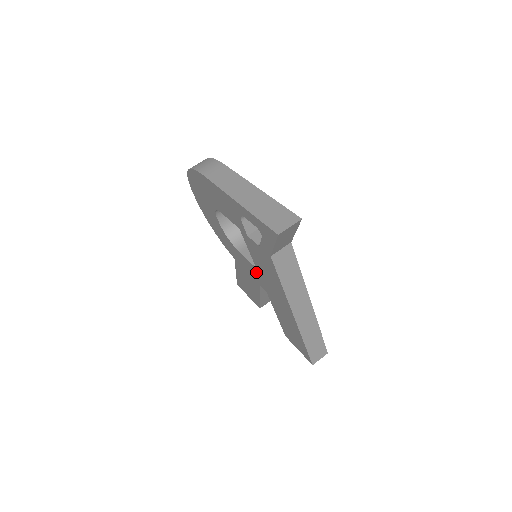
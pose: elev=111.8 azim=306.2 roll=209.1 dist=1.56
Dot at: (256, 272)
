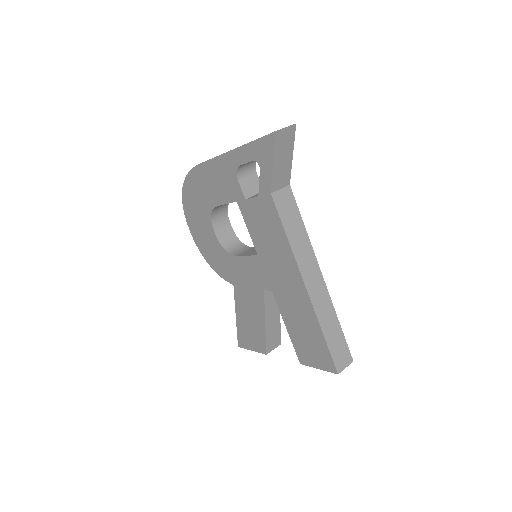
Dot at: (258, 265)
